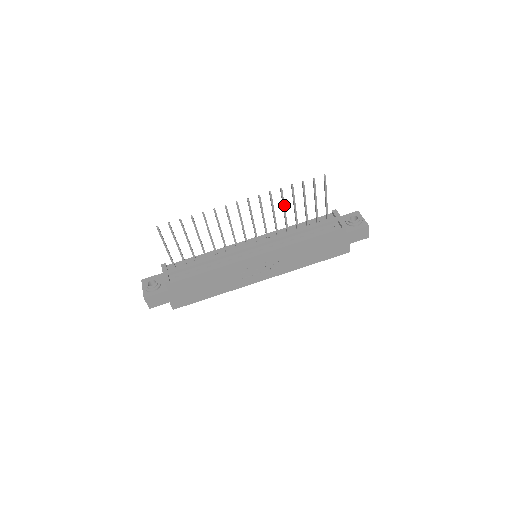
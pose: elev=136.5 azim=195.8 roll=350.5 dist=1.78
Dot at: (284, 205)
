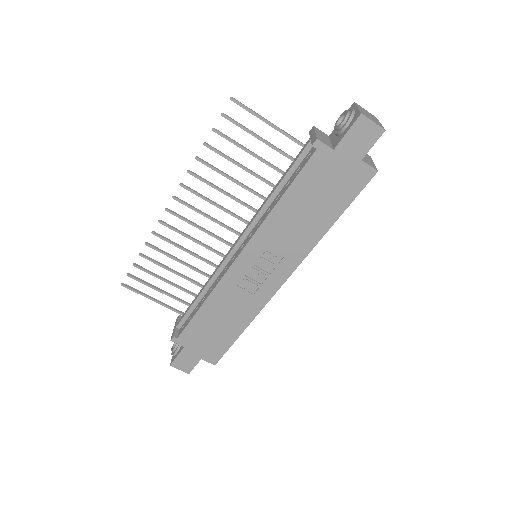
Dot at: (223, 174)
